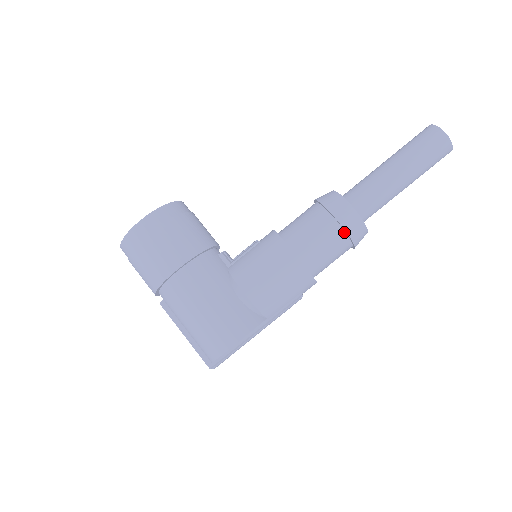
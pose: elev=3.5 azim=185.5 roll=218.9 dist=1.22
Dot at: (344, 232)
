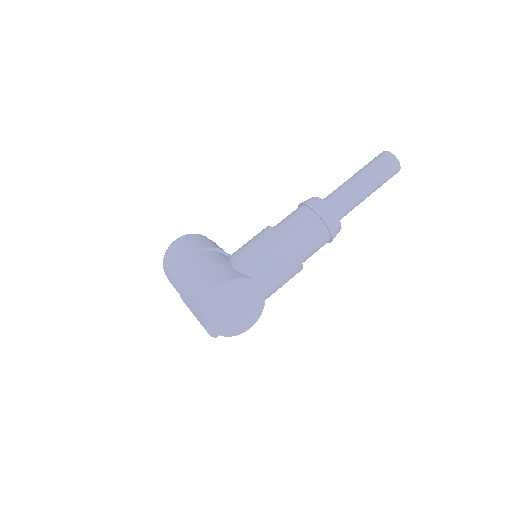
Dot at: (313, 212)
